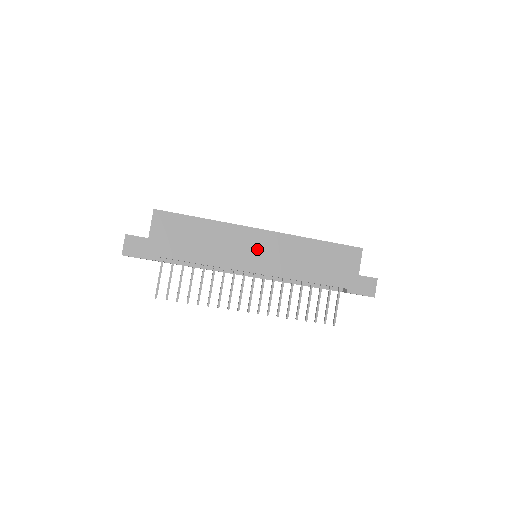
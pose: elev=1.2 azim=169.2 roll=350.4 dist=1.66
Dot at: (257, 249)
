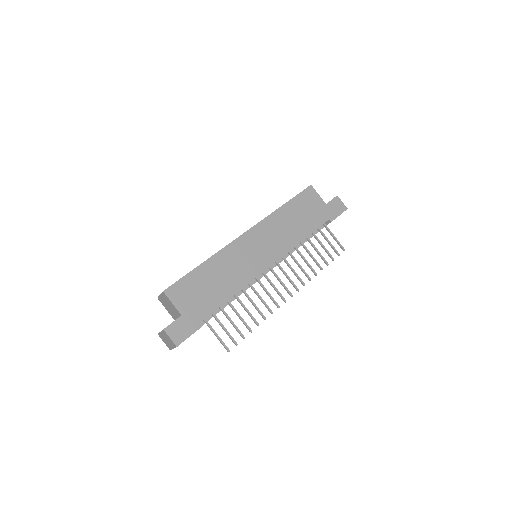
Dot at: (255, 249)
